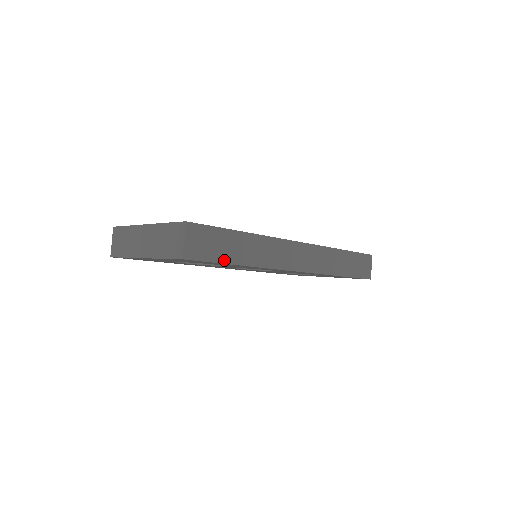
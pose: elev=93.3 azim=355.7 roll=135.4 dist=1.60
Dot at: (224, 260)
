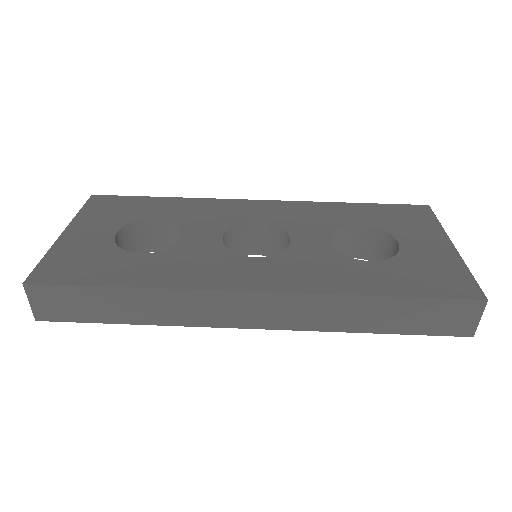
Dot at: (100, 319)
